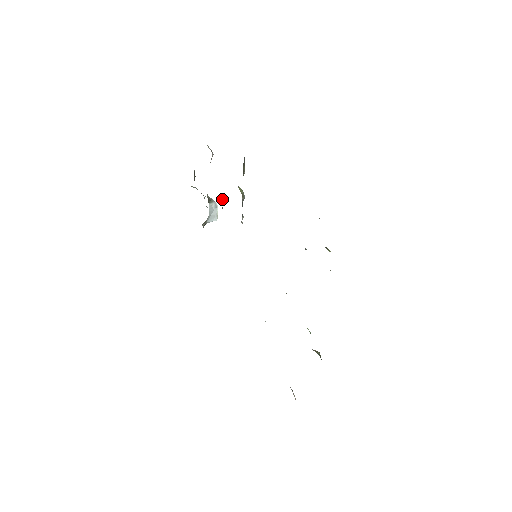
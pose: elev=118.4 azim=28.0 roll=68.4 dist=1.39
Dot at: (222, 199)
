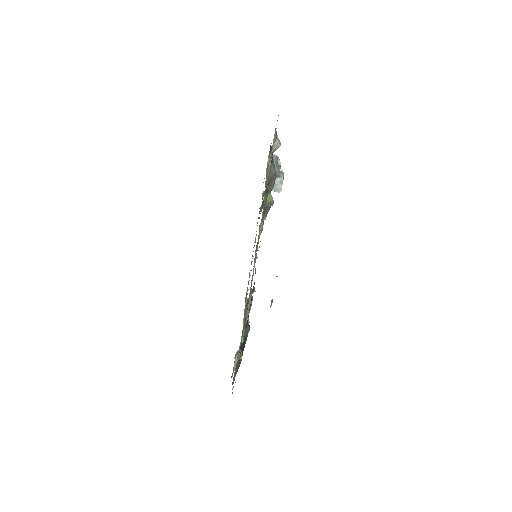
Dot at: occluded
